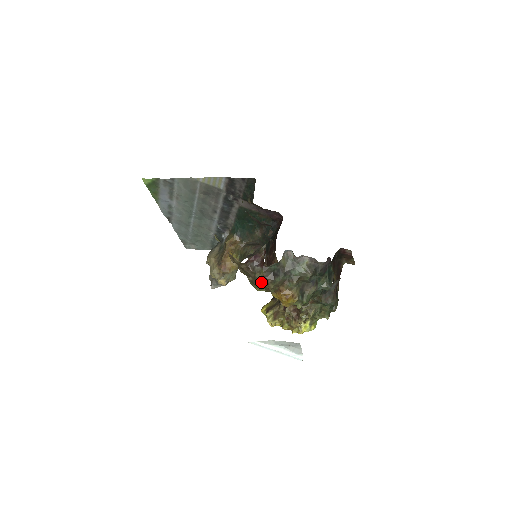
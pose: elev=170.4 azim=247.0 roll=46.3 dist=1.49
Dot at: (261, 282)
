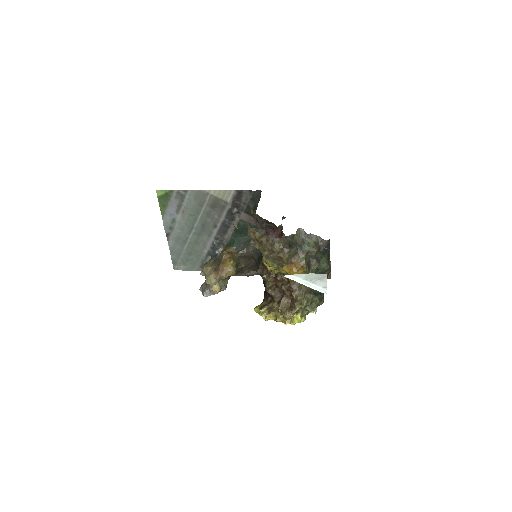
Dot at: (278, 252)
